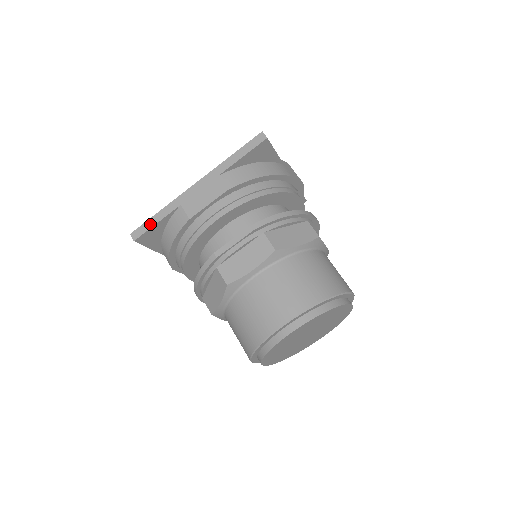
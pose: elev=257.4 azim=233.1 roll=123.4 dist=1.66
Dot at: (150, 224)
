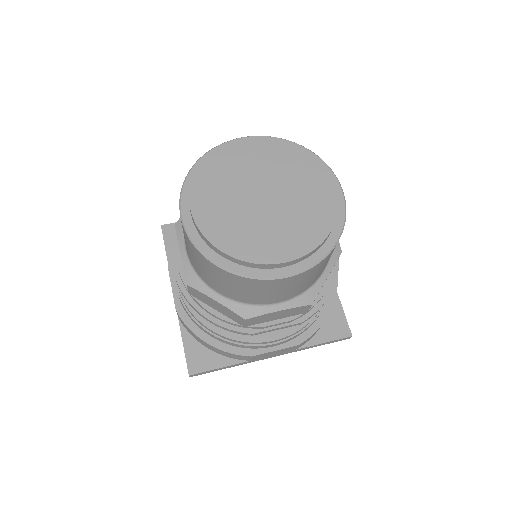
Dot at: occluded
